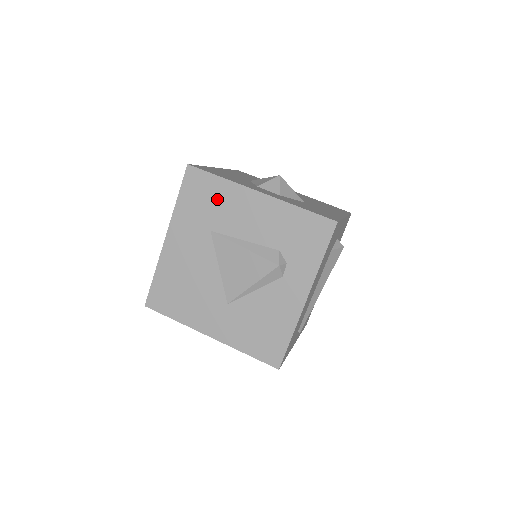
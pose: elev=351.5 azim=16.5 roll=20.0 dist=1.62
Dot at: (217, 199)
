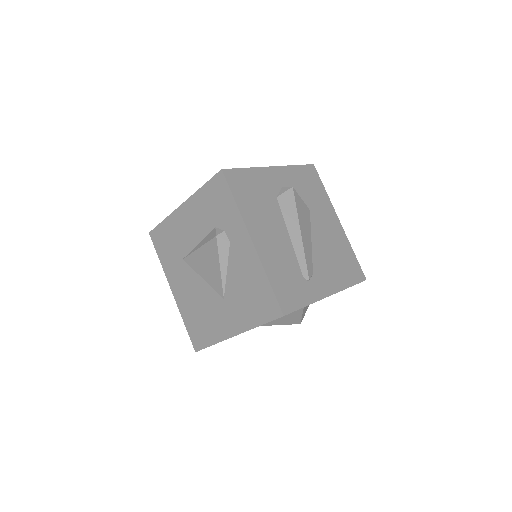
Dot at: (171, 235)
